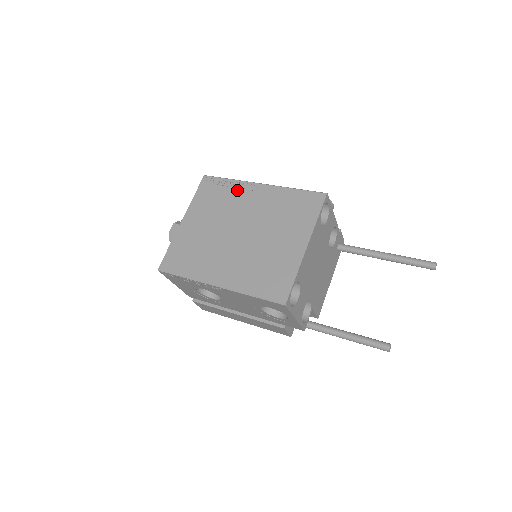
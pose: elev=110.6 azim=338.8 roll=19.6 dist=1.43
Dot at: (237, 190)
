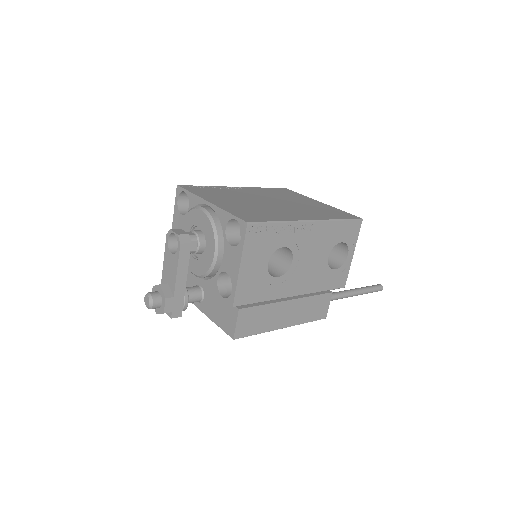
Dot at: (224, 189)
